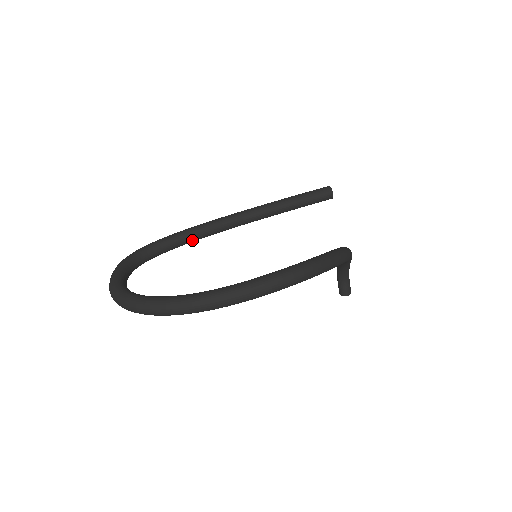
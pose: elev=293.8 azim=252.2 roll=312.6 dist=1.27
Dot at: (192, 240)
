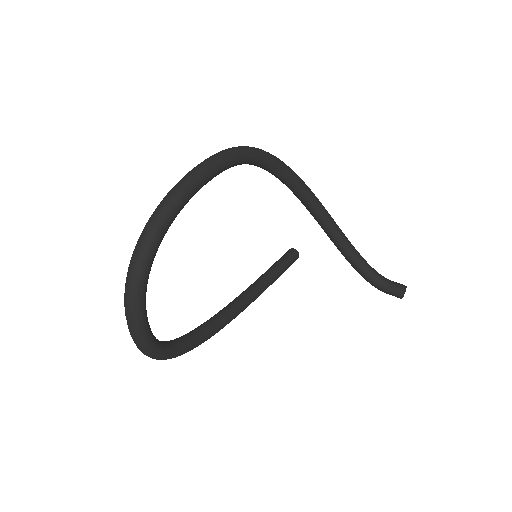
Dot at: (210, 327)
